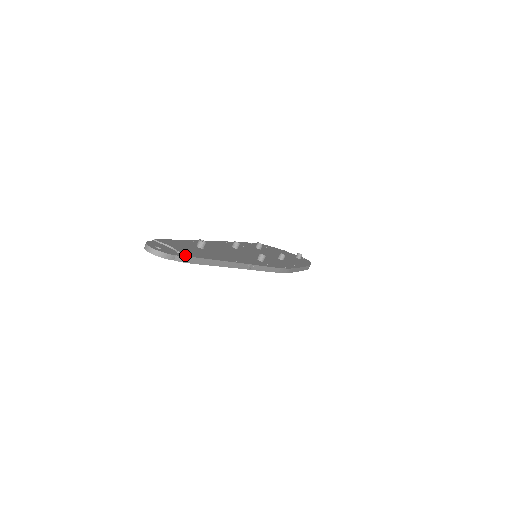
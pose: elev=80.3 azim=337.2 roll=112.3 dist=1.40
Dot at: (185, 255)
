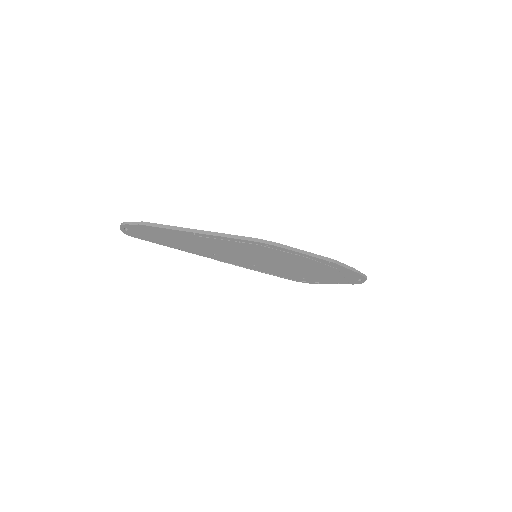
Dot at: (140, 222)
